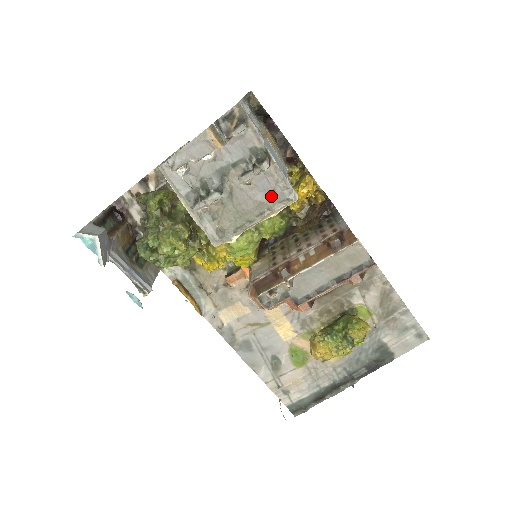
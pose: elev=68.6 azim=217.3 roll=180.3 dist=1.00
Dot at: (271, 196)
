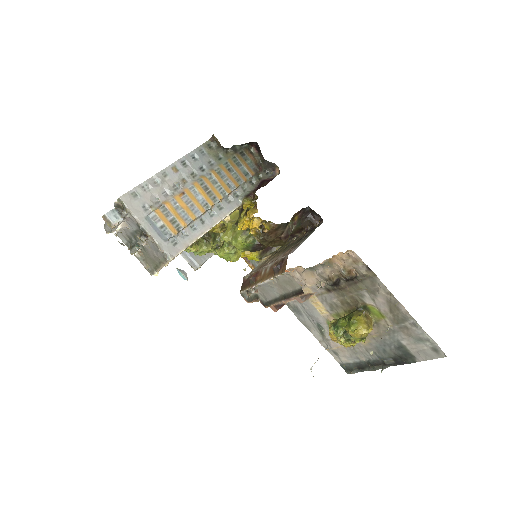
Dot at: (159, 254)
